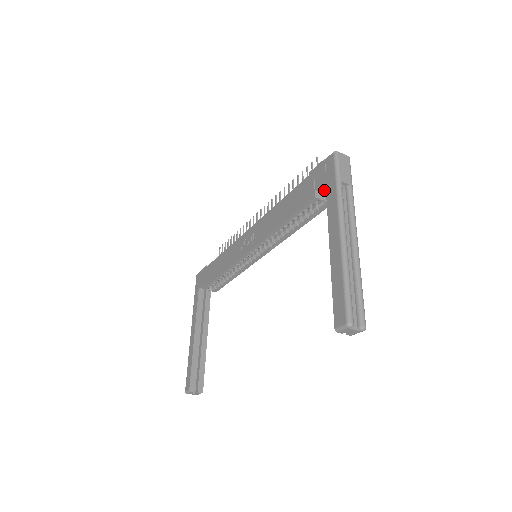
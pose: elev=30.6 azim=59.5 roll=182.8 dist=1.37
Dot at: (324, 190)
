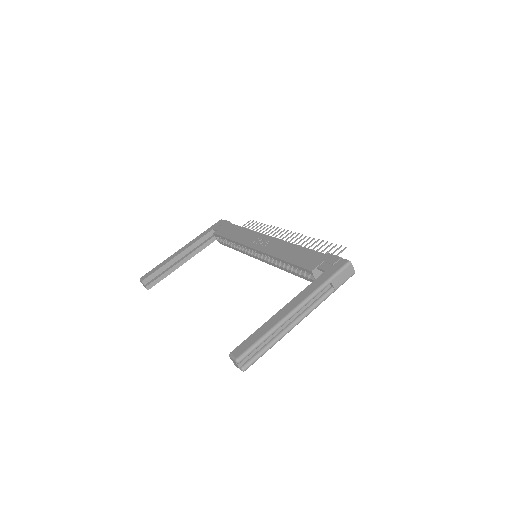
Dot at: occluded
